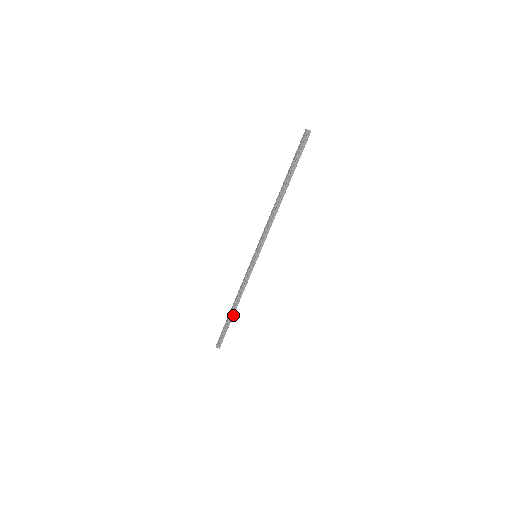
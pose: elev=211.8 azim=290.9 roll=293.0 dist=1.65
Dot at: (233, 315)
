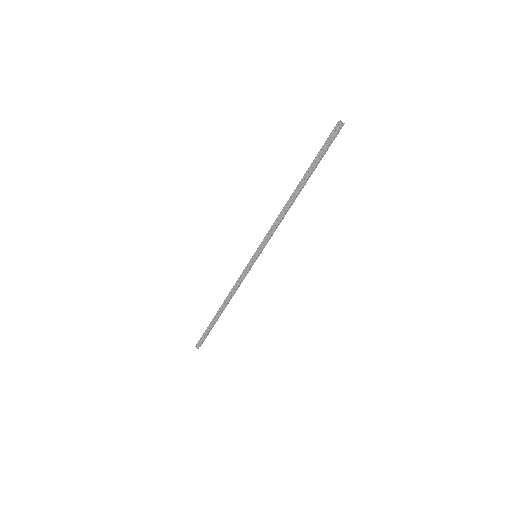
Dot at: occluded
